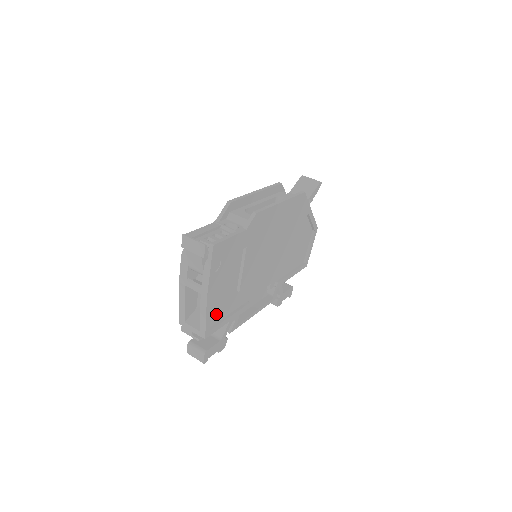
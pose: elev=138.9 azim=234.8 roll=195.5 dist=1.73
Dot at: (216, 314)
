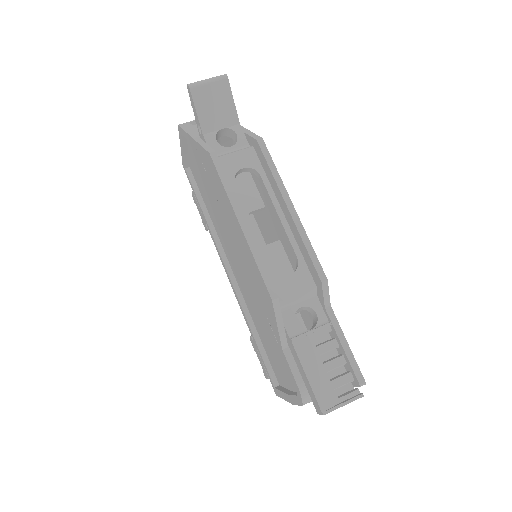
Dot at: occluded
